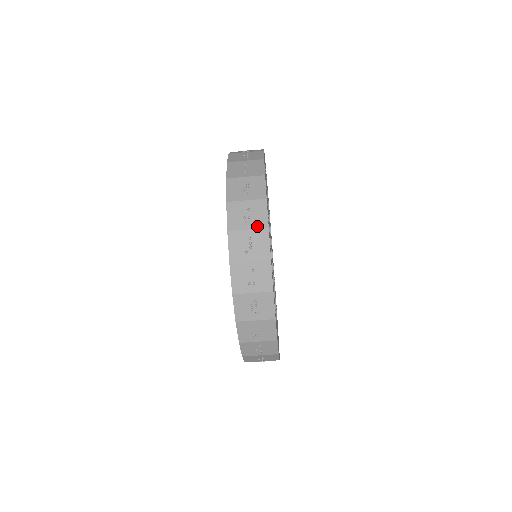
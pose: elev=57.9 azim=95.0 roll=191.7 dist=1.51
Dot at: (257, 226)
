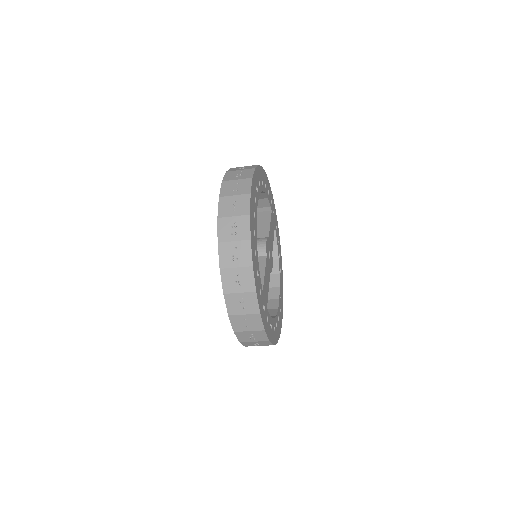
Dot at: (265, 345)
